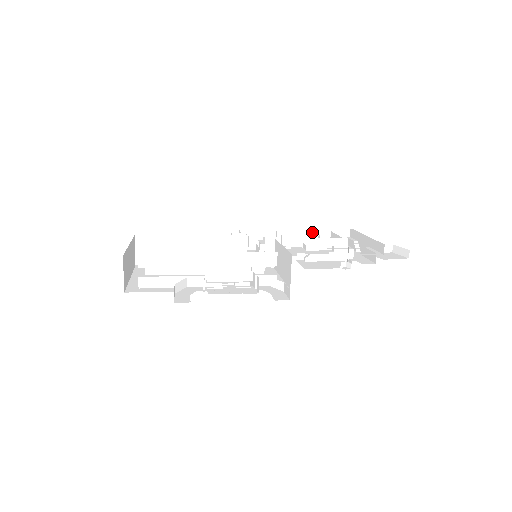
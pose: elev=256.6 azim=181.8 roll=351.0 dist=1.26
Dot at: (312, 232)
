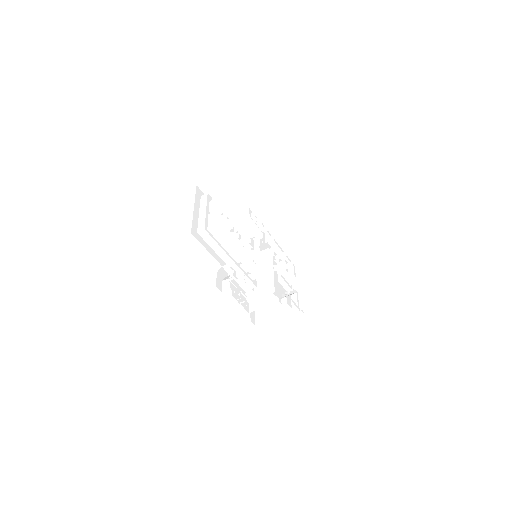
Dot at: (286, 253)
